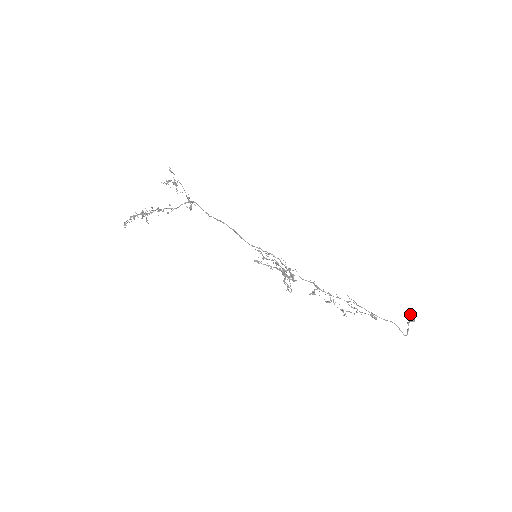
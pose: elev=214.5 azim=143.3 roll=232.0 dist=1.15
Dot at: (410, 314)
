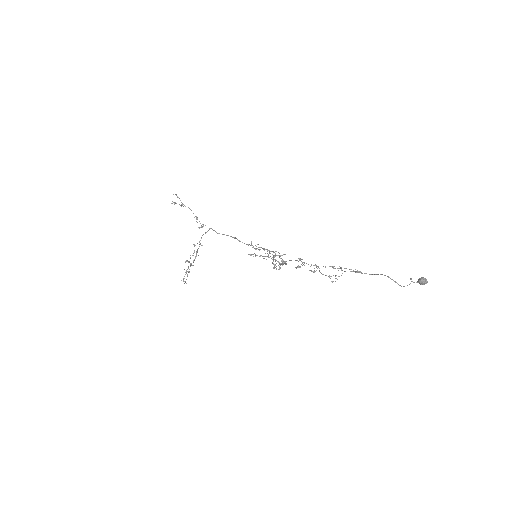
Dot at: (421, 277)
